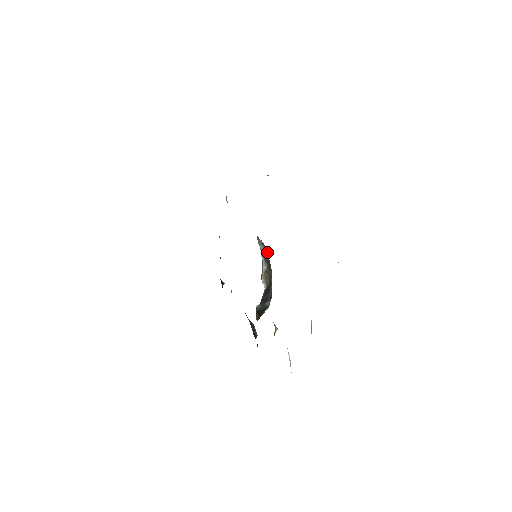
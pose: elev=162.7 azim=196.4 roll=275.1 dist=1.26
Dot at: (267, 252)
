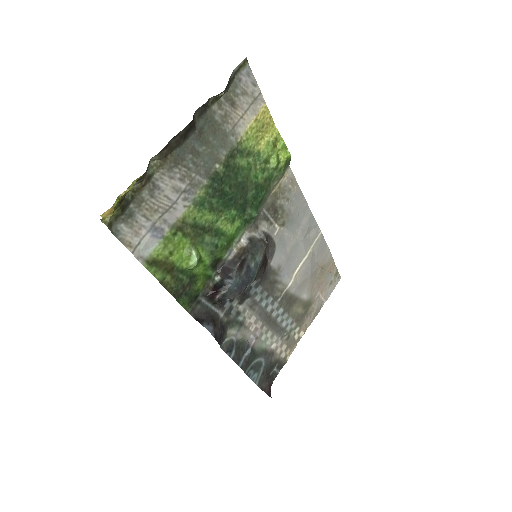
Dot at: (260, 243)
